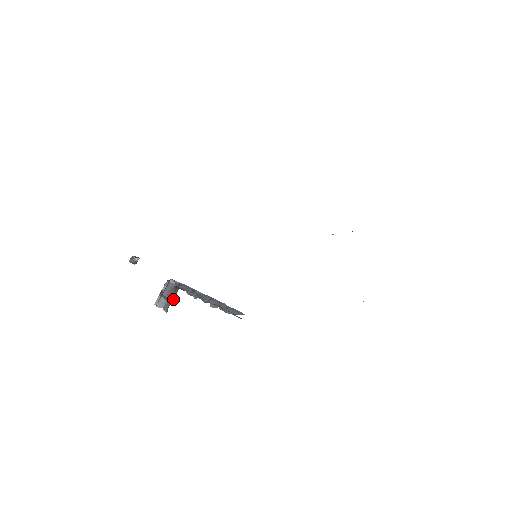
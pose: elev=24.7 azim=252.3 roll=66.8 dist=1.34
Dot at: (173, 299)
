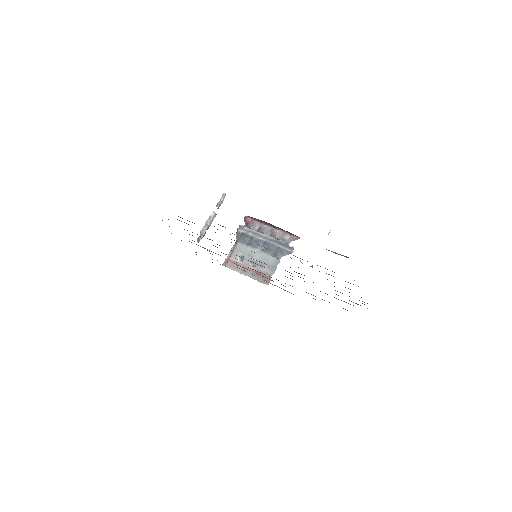
Dot at: occluded
